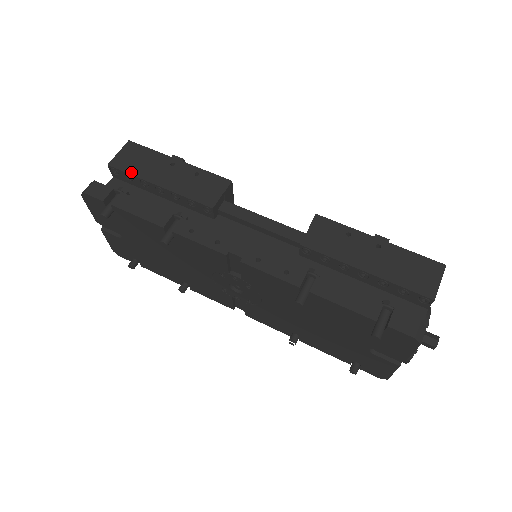
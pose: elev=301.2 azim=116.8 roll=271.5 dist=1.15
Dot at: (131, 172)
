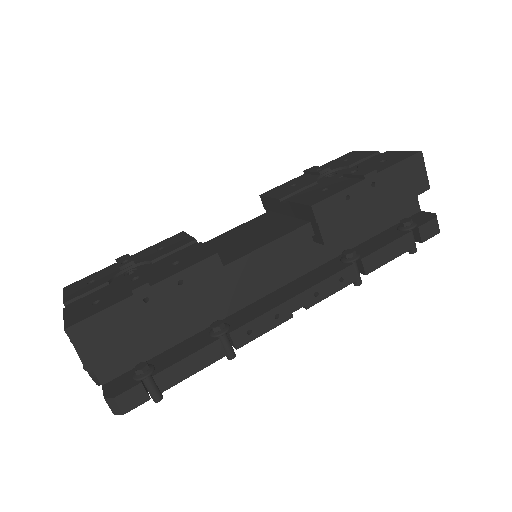
Dot at: (122, 350)
